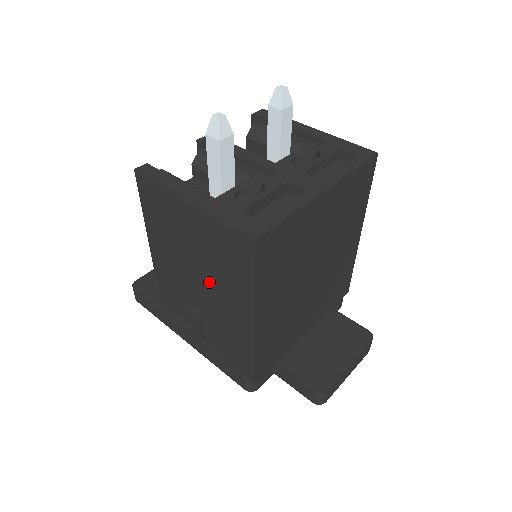
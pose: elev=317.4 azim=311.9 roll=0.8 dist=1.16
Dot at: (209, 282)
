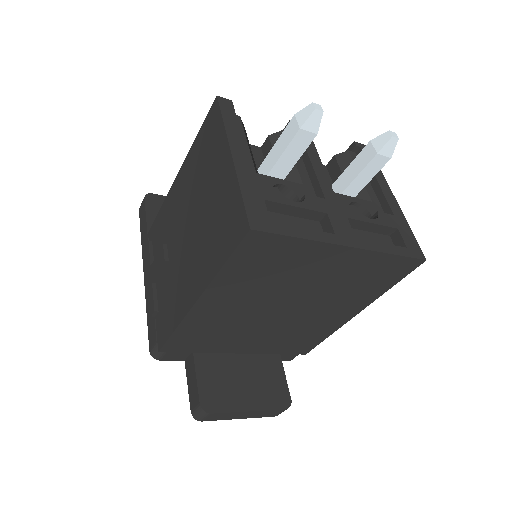
Dot at: (194, 237)
